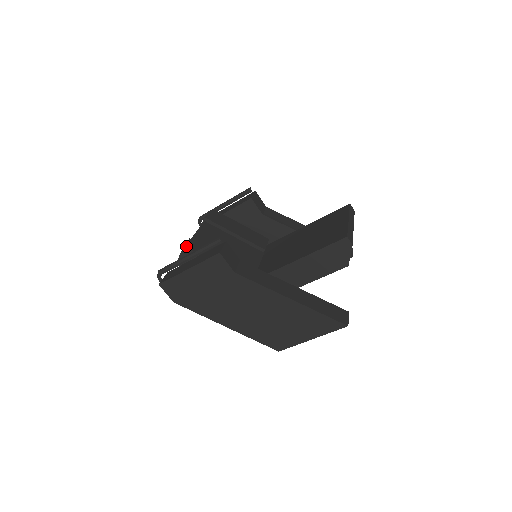
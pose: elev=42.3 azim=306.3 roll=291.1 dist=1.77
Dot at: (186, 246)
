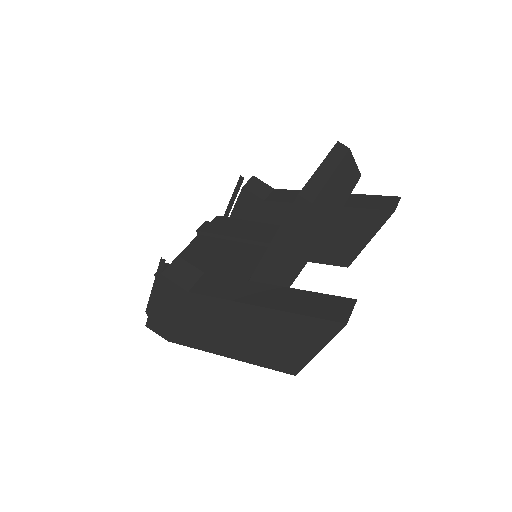
Dot at: occluded
